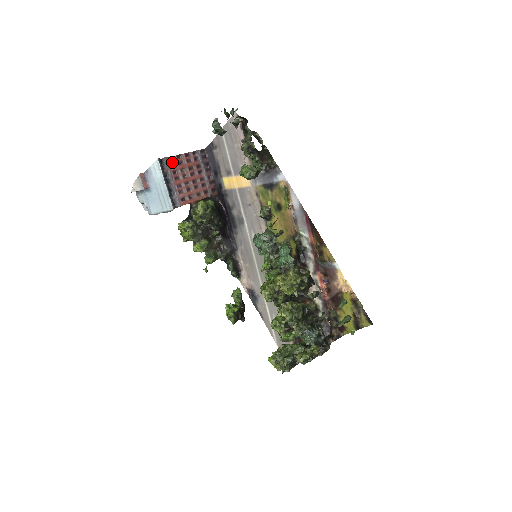
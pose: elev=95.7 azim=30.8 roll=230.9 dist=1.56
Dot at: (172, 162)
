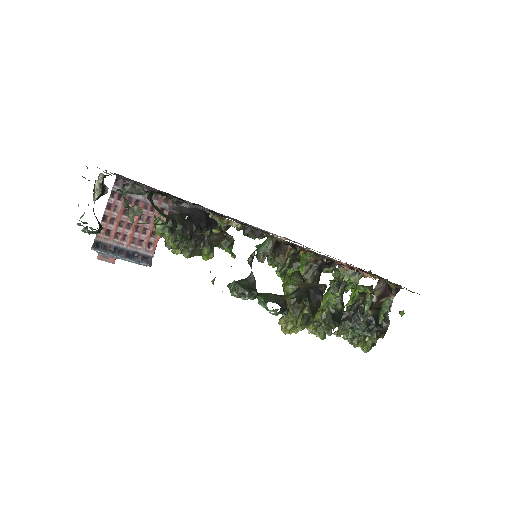
Dot at: (105, 231)
